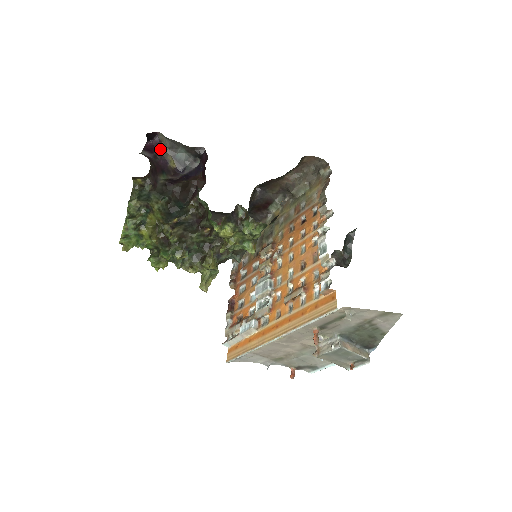
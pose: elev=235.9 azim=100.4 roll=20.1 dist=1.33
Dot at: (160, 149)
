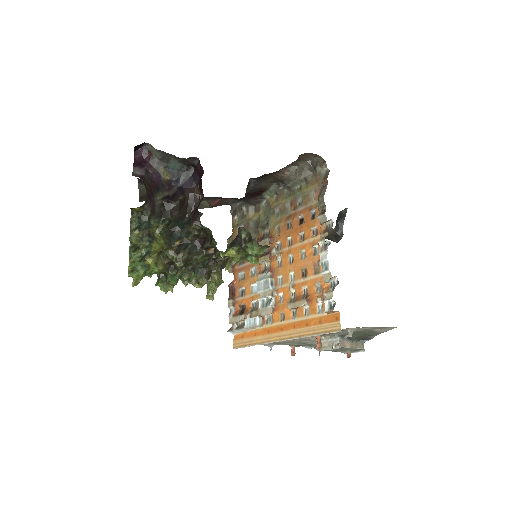
Dot at: (150, 161)
